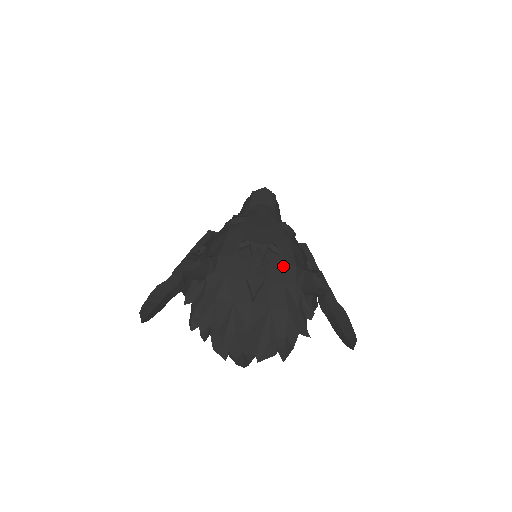
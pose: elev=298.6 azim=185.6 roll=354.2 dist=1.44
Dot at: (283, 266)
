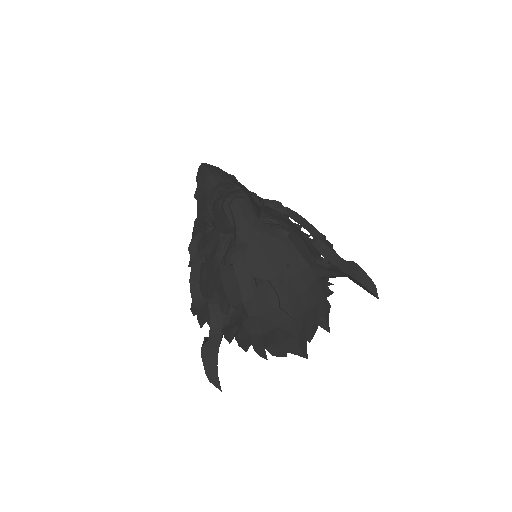
Dot at: (300, 274)
